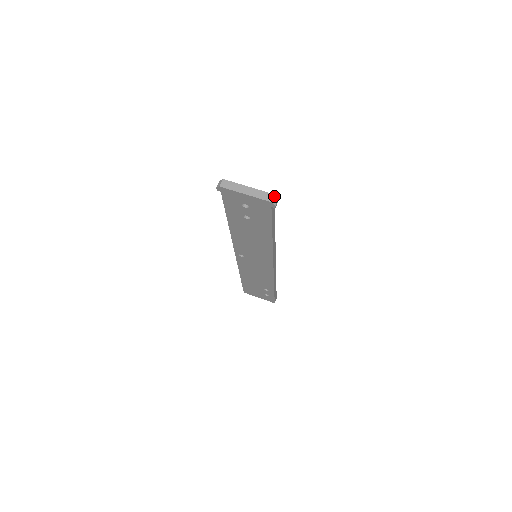
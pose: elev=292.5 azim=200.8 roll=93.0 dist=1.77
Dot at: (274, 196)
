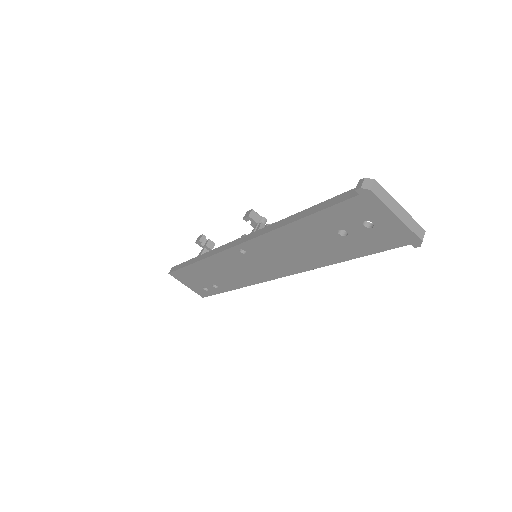
Dot at: occluded
